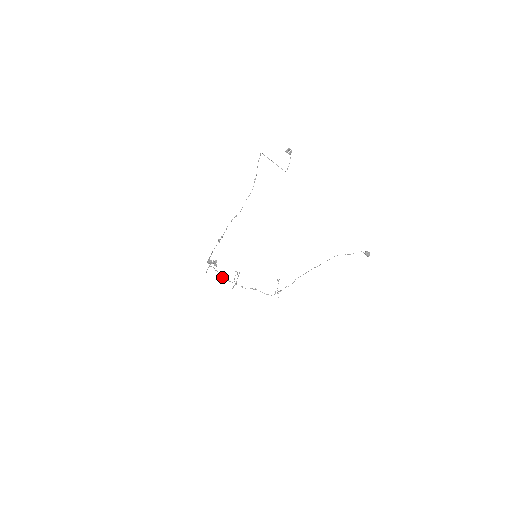
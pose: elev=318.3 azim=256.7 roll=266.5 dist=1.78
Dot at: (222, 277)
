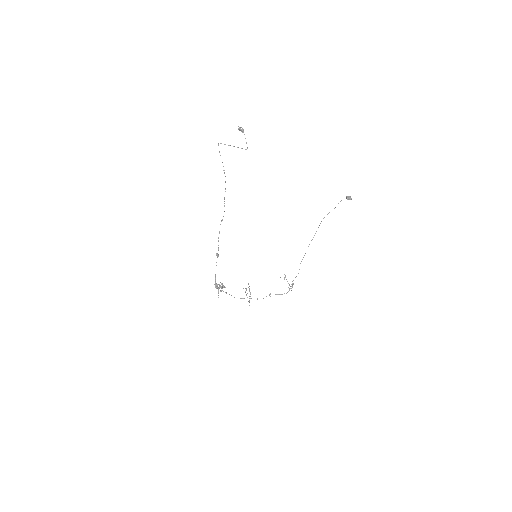
Dot at: occluded
